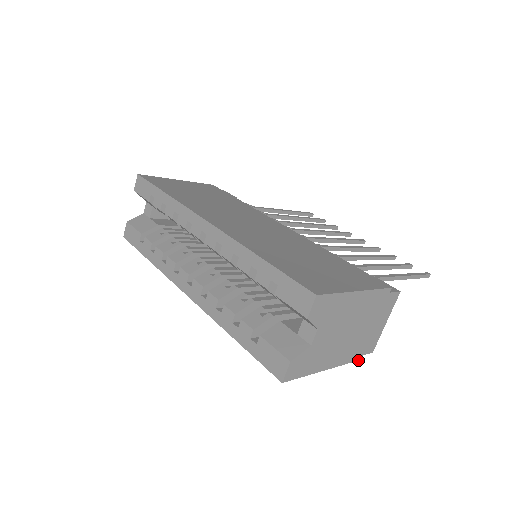
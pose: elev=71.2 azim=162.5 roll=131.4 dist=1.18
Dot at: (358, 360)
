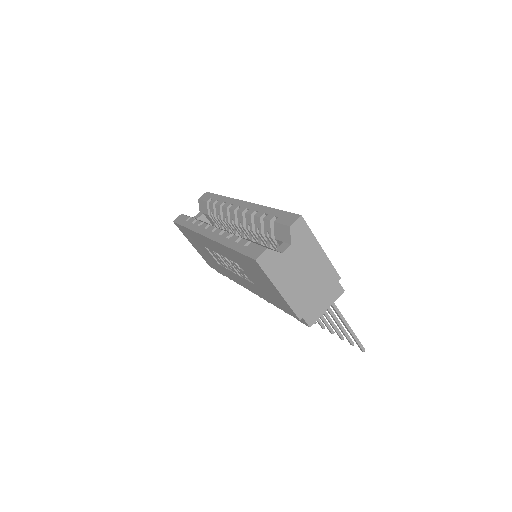
Dot at: (299, 319)
